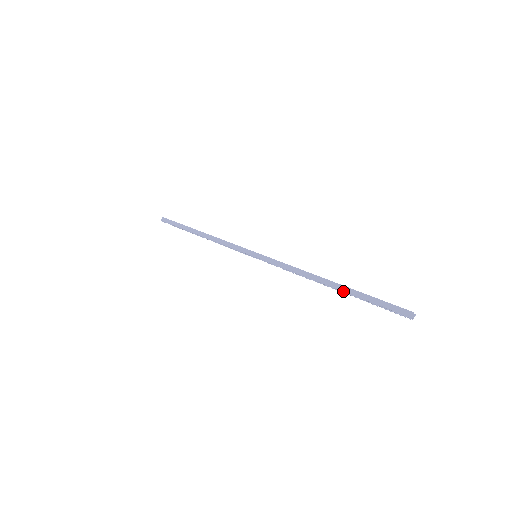
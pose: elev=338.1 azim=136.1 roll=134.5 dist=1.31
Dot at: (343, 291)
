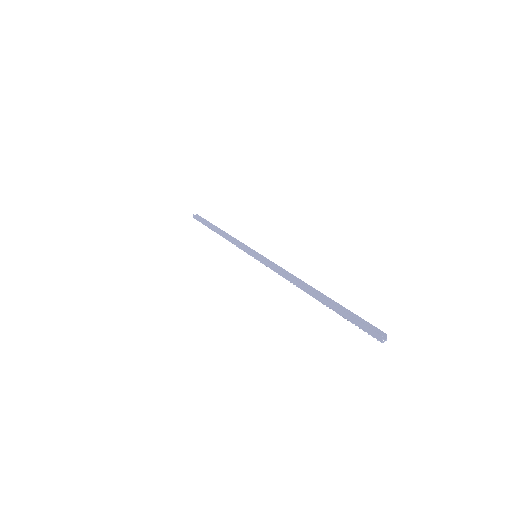
Dot at: (322, 303)
